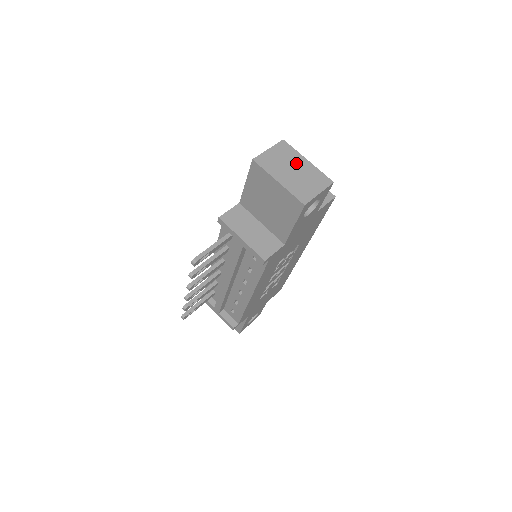
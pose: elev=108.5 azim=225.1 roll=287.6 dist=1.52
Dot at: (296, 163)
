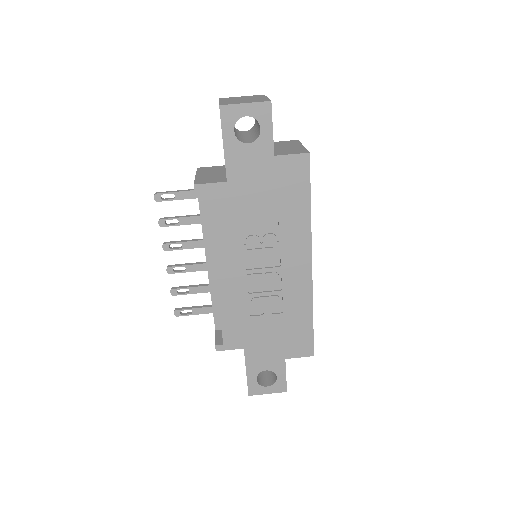
Dot at: (253, 98)
